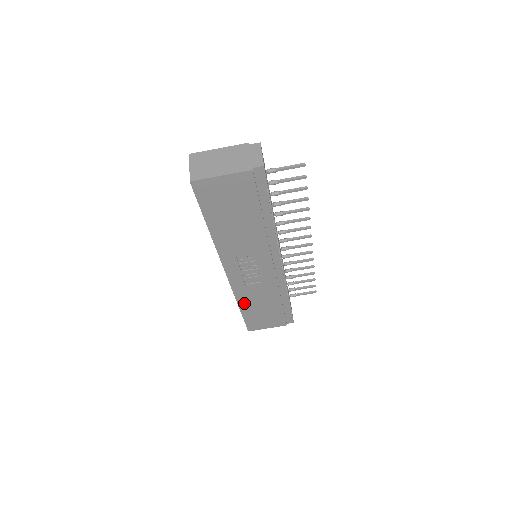
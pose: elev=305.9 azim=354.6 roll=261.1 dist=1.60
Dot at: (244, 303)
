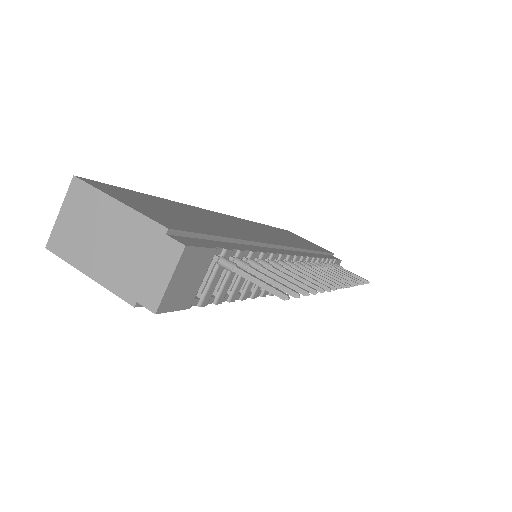
Dot at: occluded
